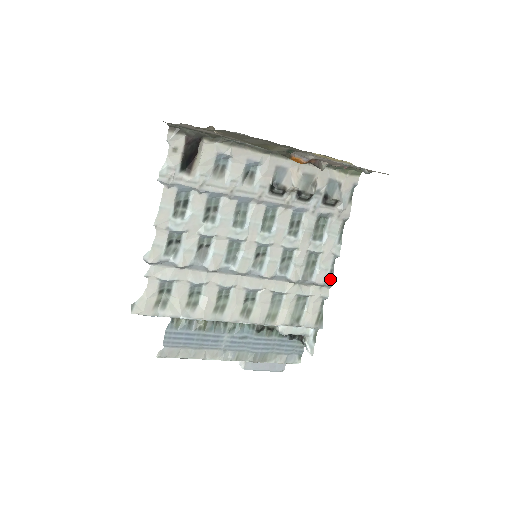
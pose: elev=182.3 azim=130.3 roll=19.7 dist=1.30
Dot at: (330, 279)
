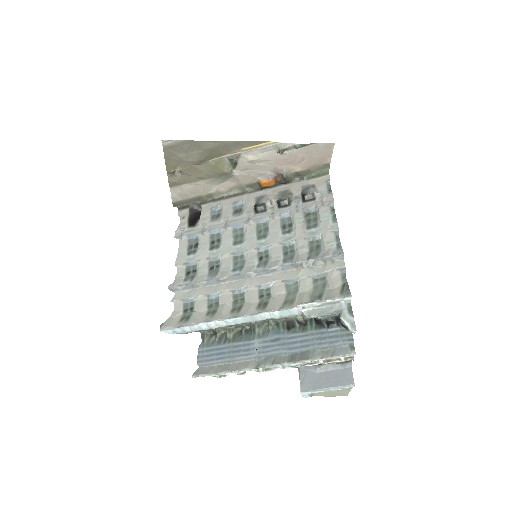
Dot at: (339, 251)
